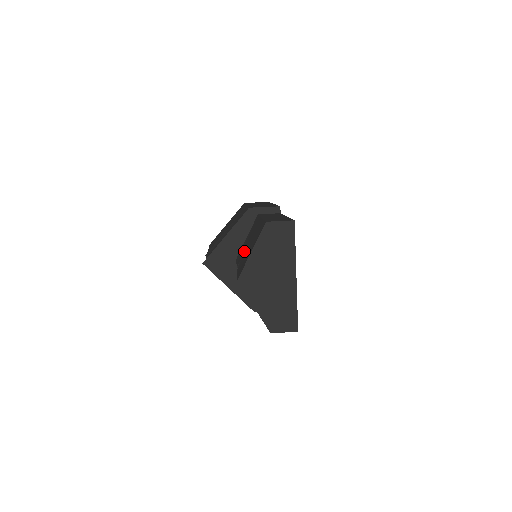
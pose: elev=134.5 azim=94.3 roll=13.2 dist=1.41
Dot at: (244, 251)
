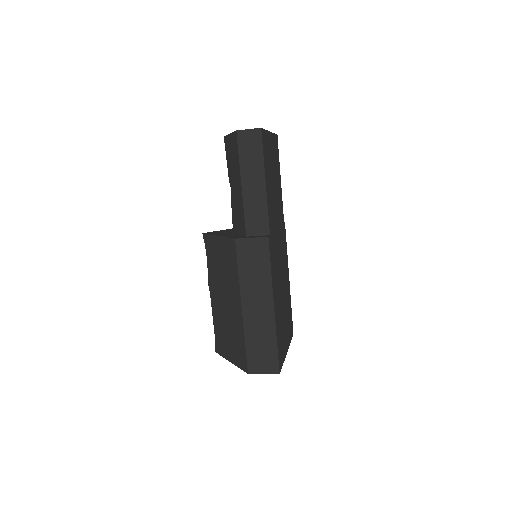
Dot at: occluded
